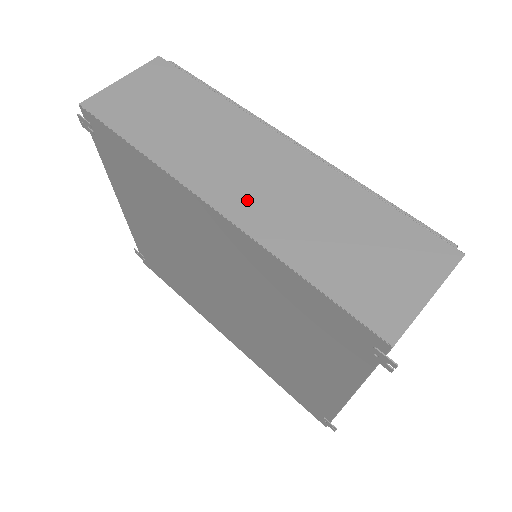
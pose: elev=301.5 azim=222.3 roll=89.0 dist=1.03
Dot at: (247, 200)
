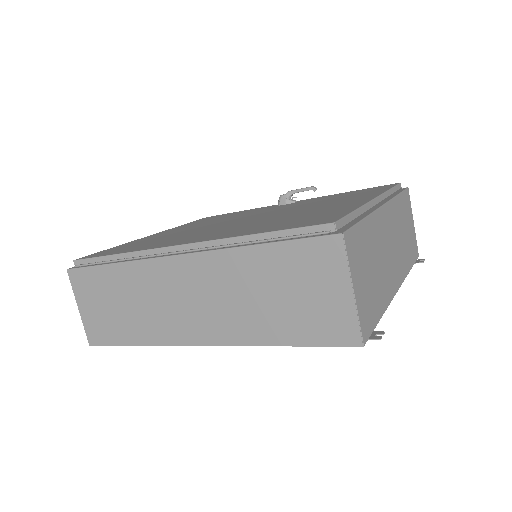
Dot at: (209, 324)
